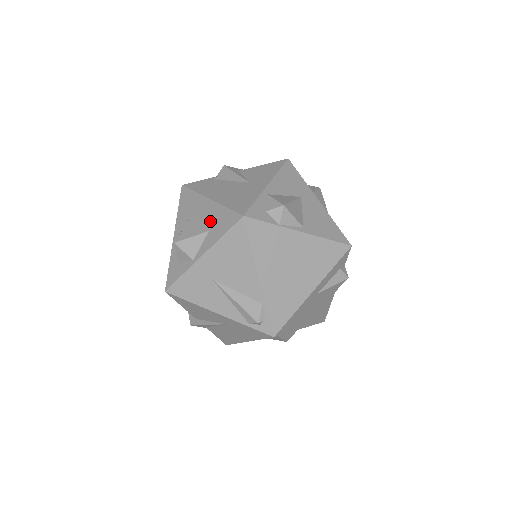
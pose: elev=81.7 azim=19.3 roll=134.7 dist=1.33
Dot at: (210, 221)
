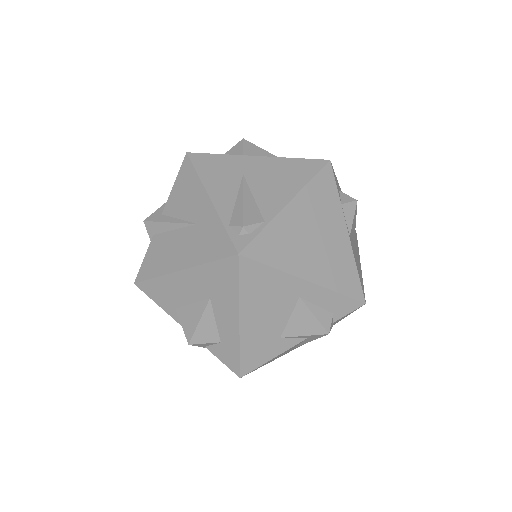
Dot at: occluded
